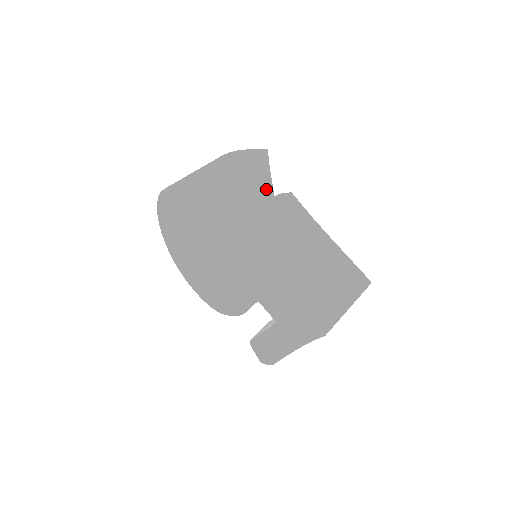
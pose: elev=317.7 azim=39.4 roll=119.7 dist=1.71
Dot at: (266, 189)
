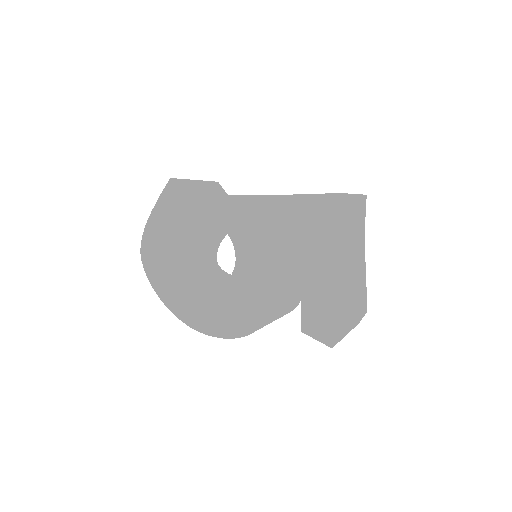
Dot at: occluded
